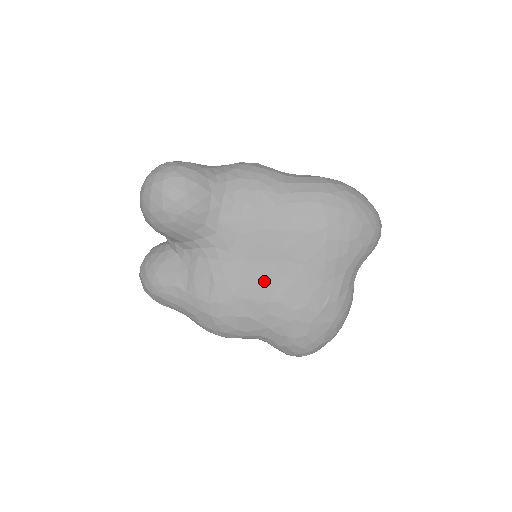
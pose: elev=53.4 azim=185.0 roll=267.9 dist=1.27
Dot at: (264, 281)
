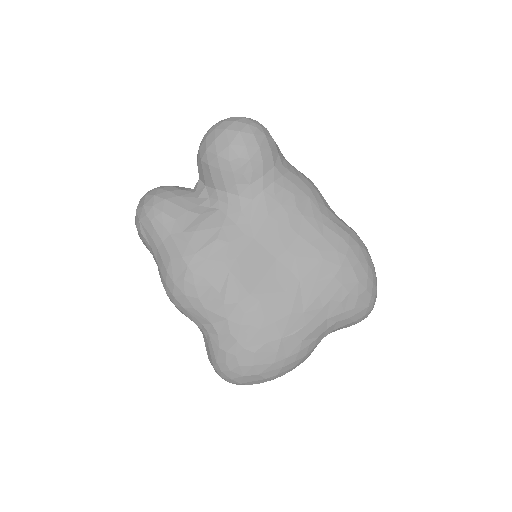
Dot at: (258, 271)
